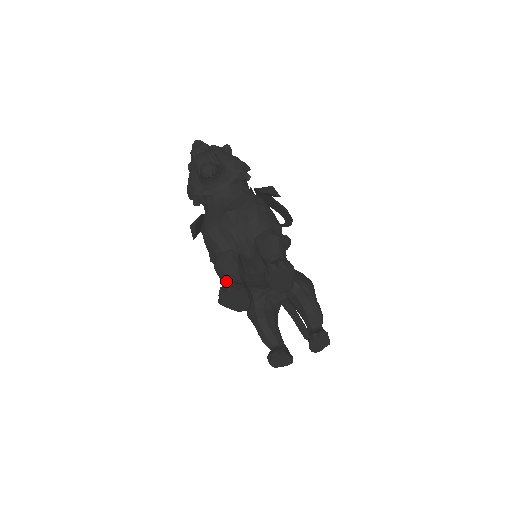
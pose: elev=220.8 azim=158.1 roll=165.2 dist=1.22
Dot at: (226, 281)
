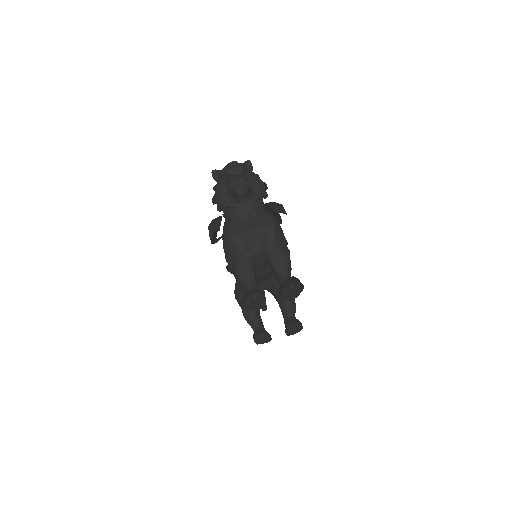
Dot at: (244, 284)
